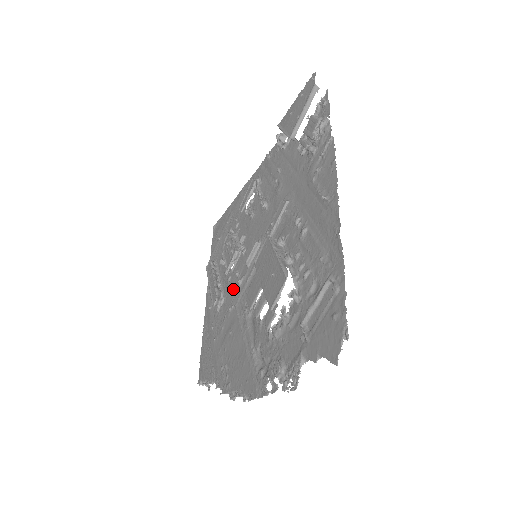
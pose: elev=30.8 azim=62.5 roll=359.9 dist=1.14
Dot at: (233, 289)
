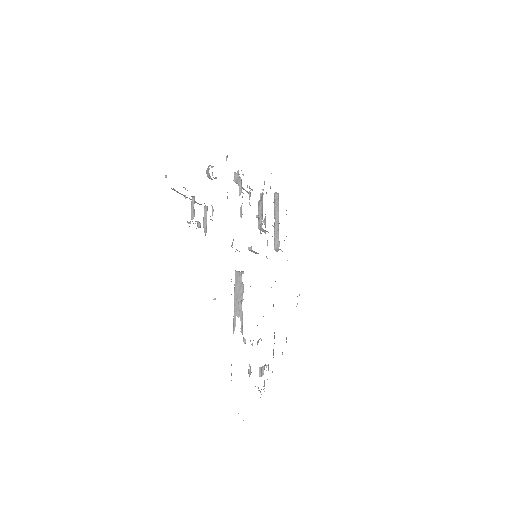
Dot at: occluded
